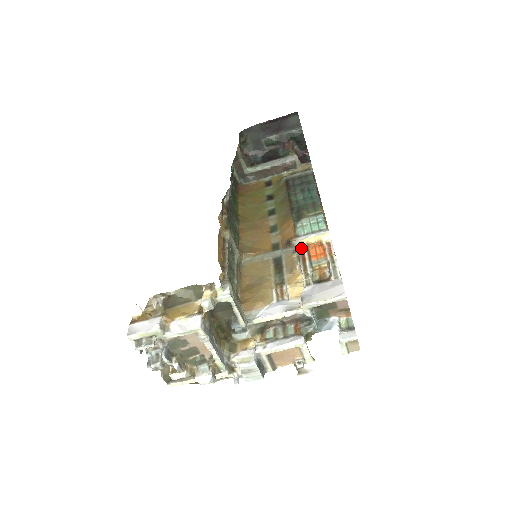
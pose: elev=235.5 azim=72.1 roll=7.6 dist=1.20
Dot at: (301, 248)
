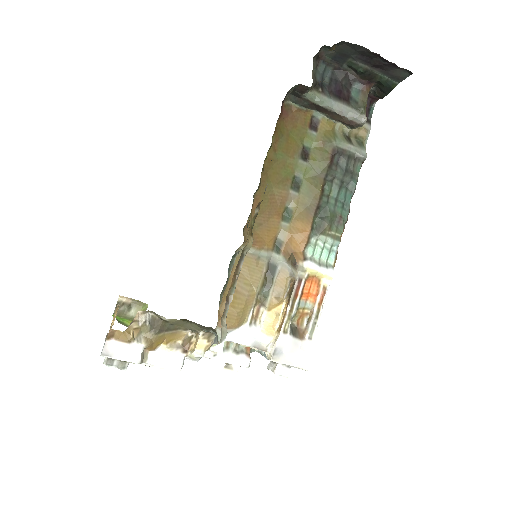
Dot at: (300, 278)
